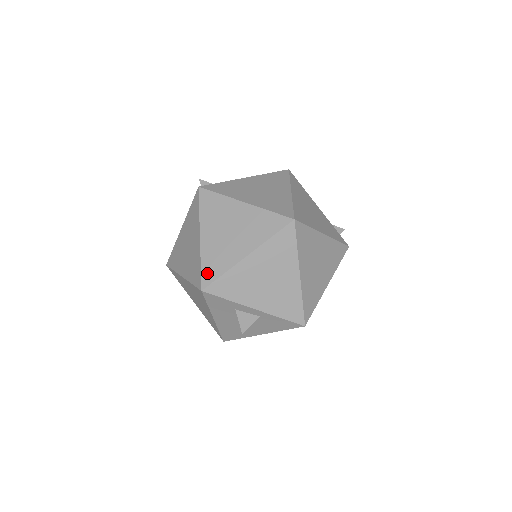
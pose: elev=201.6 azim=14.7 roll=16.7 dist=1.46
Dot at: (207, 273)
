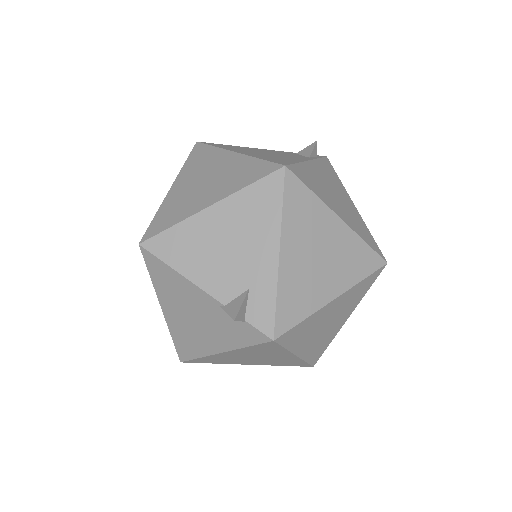
Dot at: (315, 359)
